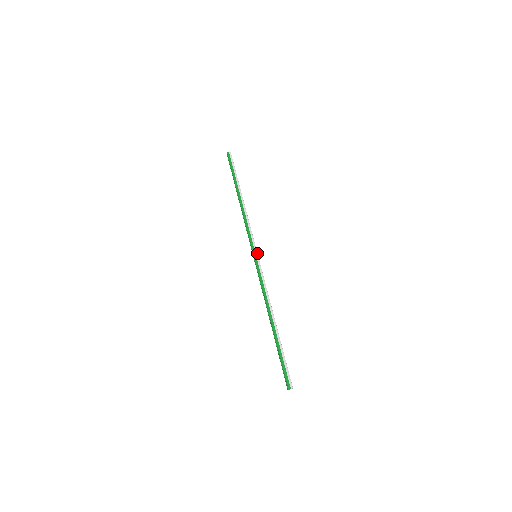
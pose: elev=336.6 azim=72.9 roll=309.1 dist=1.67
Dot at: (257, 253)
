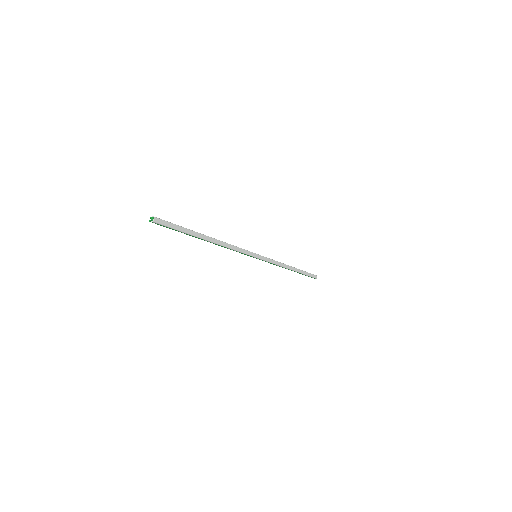
Dot at: (259, 255)
